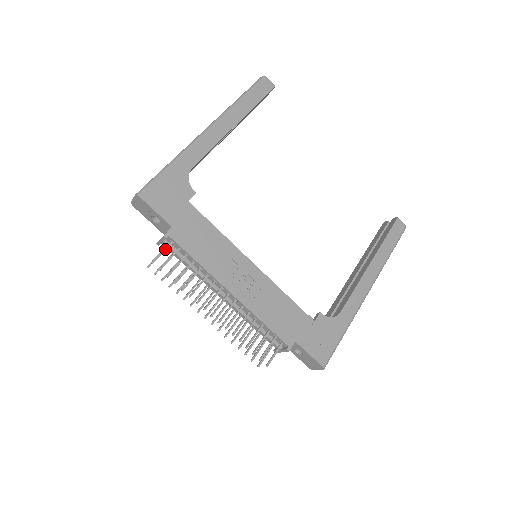
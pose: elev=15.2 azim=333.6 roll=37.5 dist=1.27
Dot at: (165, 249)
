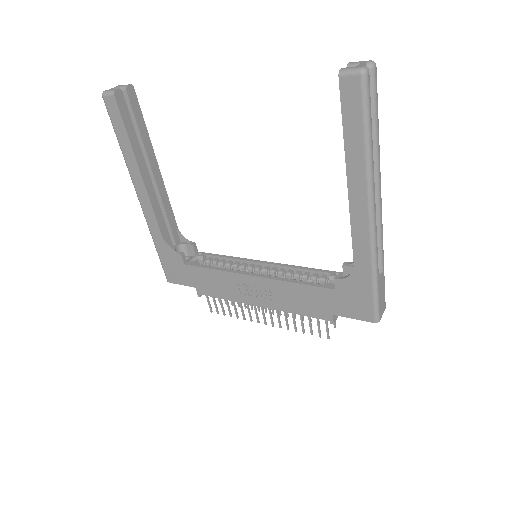
Dot at: (208, 301)
